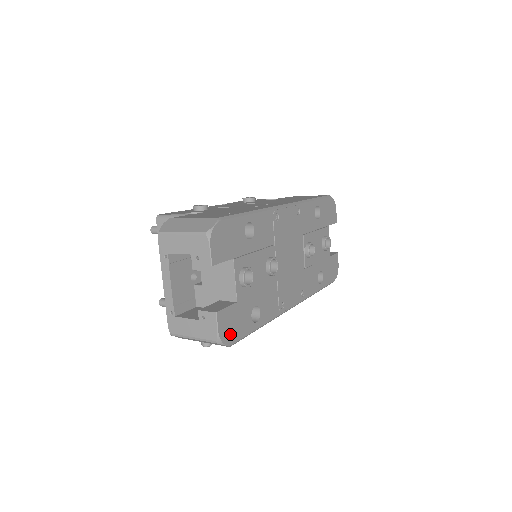
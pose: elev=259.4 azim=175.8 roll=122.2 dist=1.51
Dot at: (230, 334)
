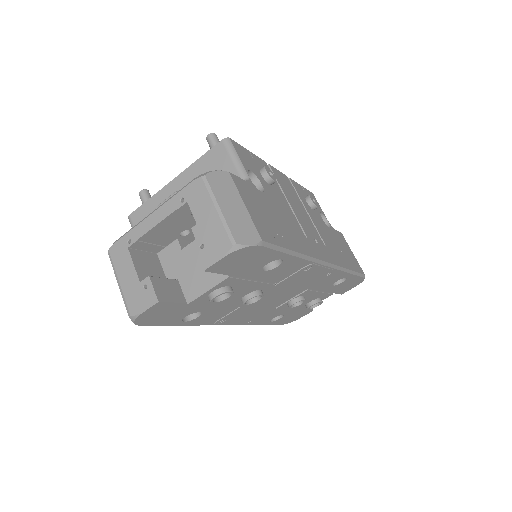
Dot at: (150, 319)
